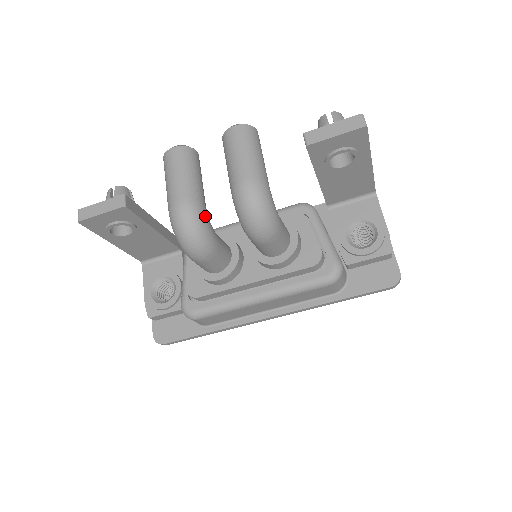
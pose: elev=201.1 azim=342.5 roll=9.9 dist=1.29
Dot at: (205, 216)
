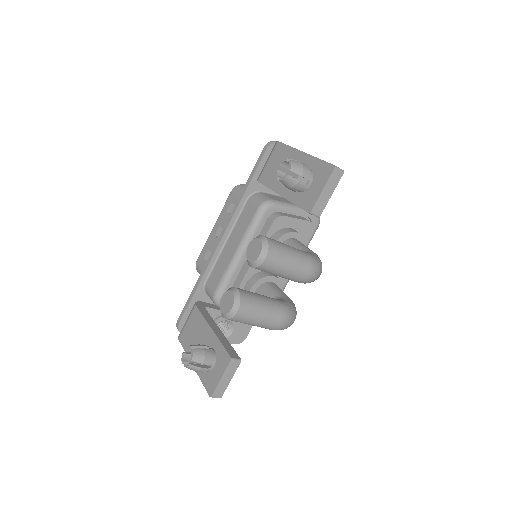
Dot at: (289, 305)
